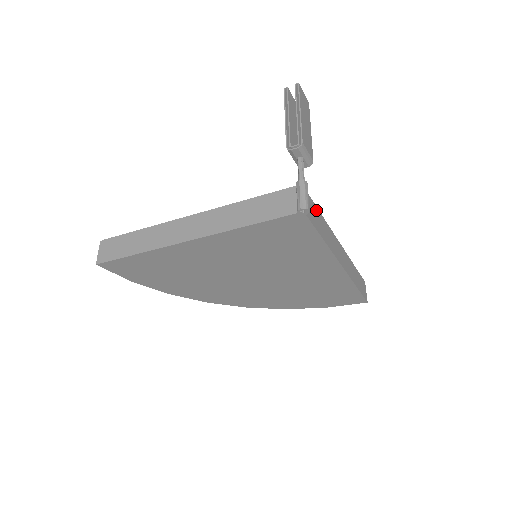
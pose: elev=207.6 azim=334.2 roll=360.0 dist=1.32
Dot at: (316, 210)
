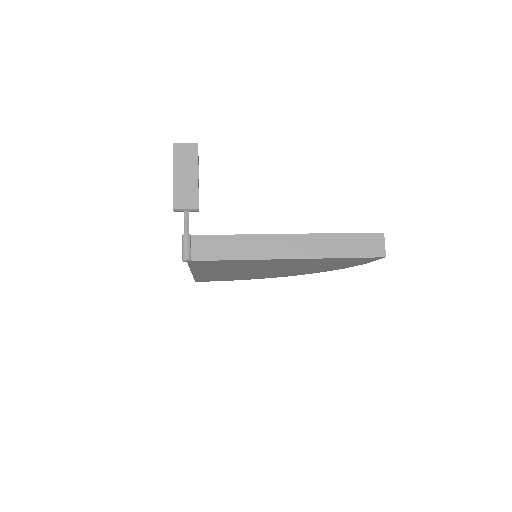
Dot at: (220, 240)
